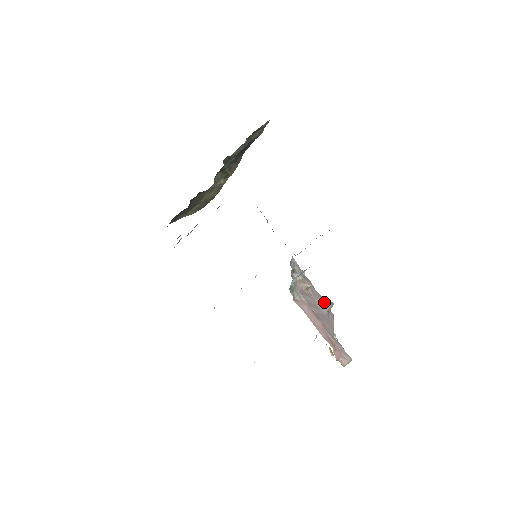
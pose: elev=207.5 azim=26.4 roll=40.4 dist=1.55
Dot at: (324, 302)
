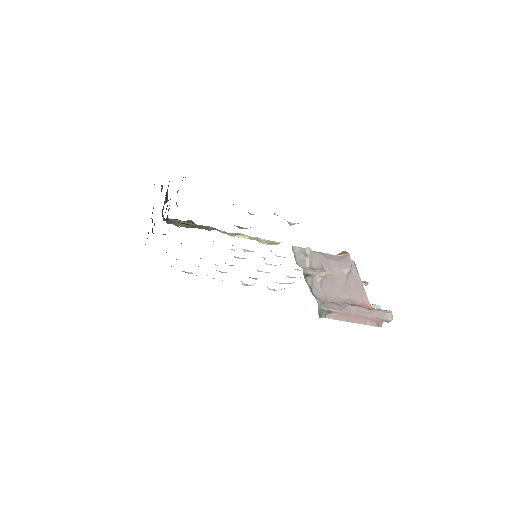
Dot at: (343, 268)
